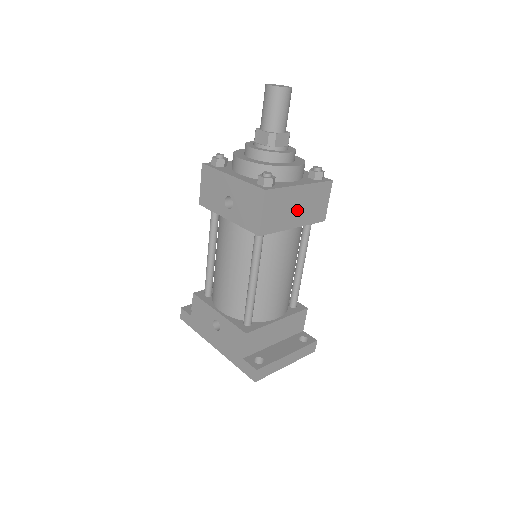
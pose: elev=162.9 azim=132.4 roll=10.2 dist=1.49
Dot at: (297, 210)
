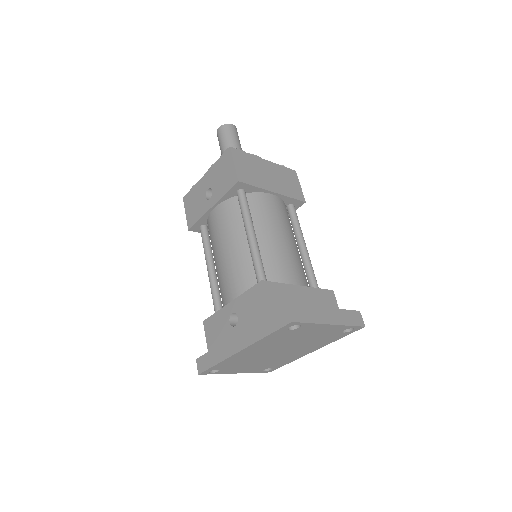
Dot at: (270, 178)
